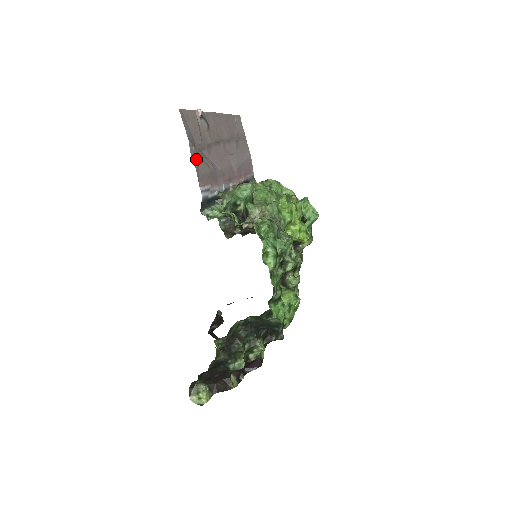
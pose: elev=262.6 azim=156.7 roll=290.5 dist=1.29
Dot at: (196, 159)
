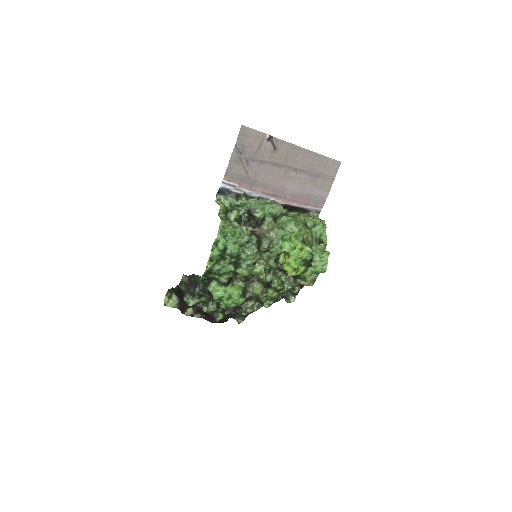
Dot at: (235, 162)
